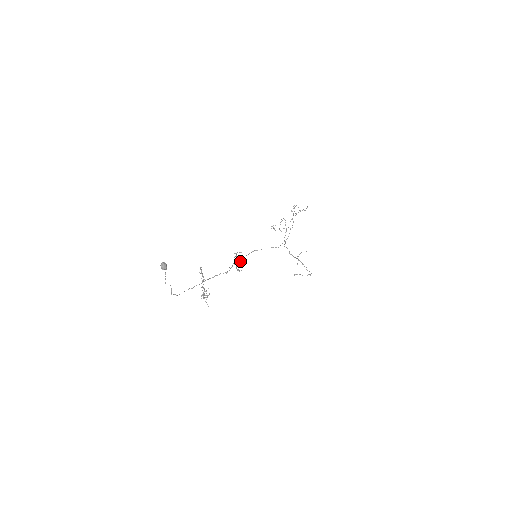
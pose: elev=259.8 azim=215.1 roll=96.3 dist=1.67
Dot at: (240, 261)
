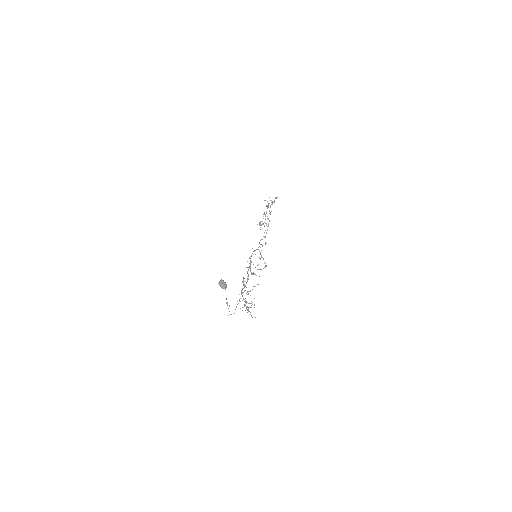
Dot at: occluded
